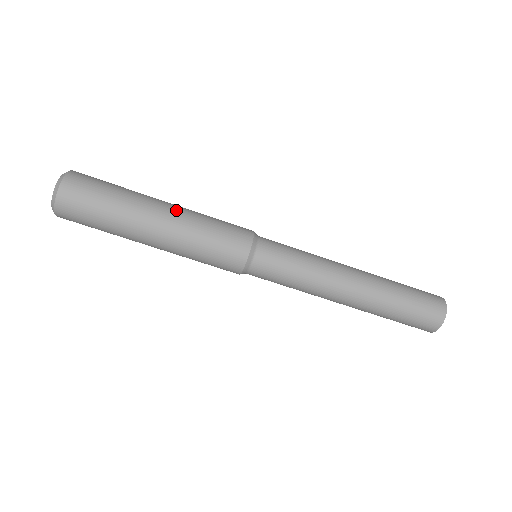
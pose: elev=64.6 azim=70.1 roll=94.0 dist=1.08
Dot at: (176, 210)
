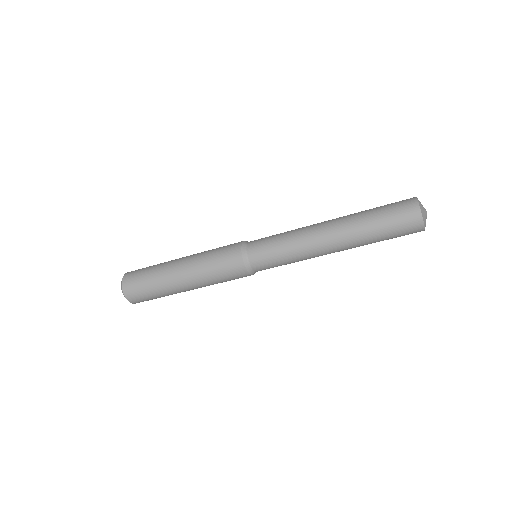
Dot at: (190, 279)
